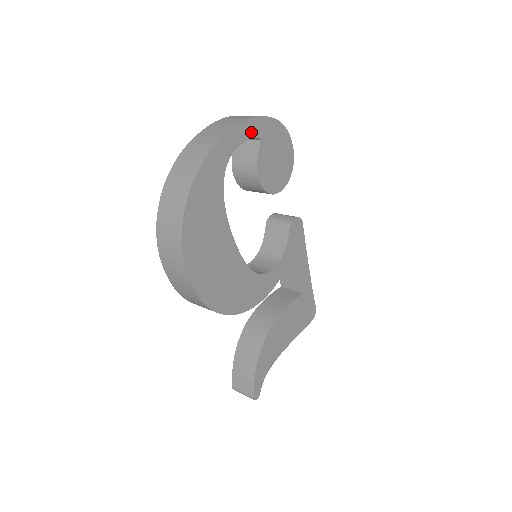
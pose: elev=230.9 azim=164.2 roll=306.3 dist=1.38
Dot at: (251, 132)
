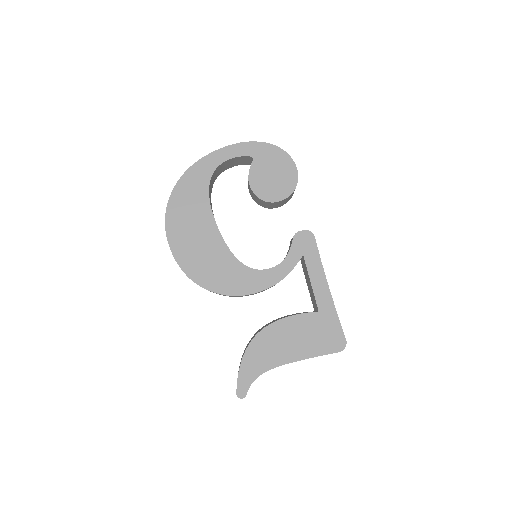
Dot at: (242, 152)
